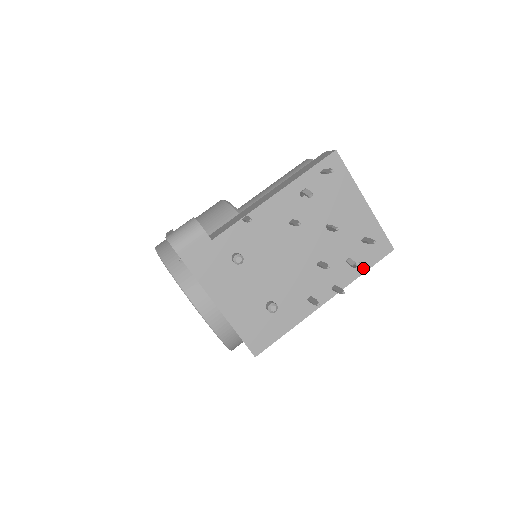
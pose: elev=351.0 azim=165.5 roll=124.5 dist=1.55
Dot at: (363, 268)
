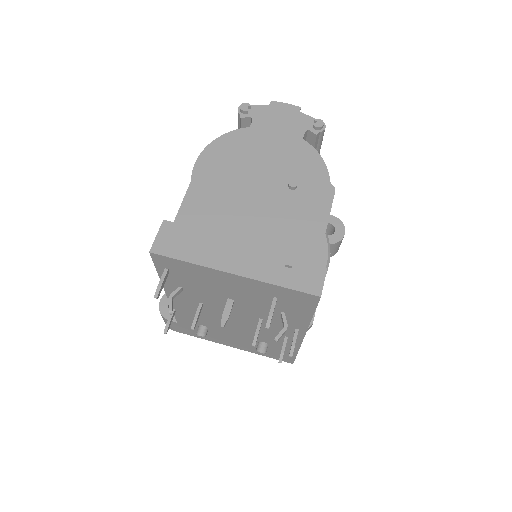
Dot at: (306, 315)
